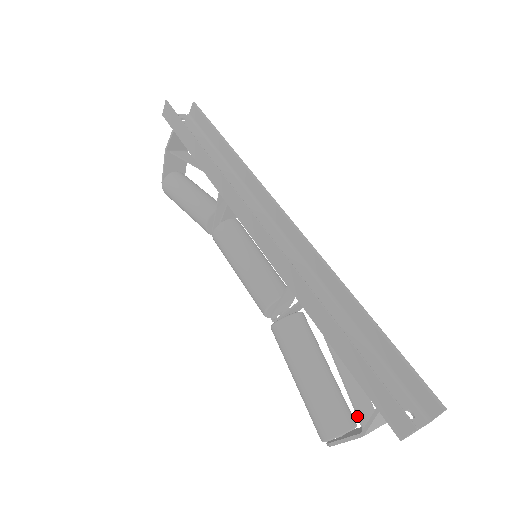
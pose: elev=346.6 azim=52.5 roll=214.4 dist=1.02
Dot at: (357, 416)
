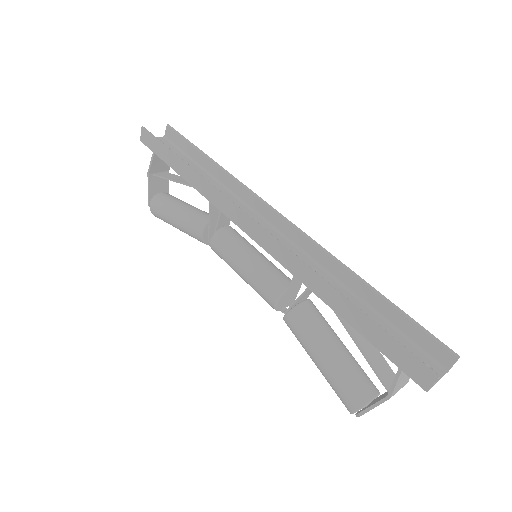
Dot at: (381, 381)
